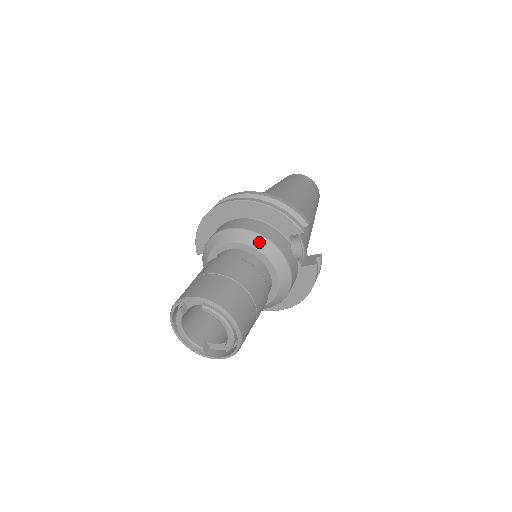
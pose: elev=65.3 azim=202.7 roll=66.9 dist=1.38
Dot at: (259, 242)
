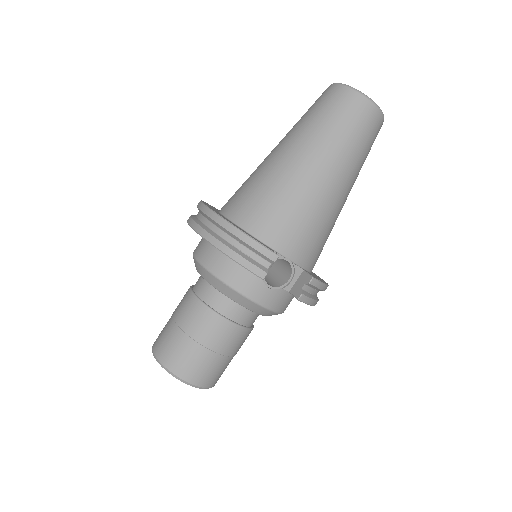
Dot at: (219, 285)
